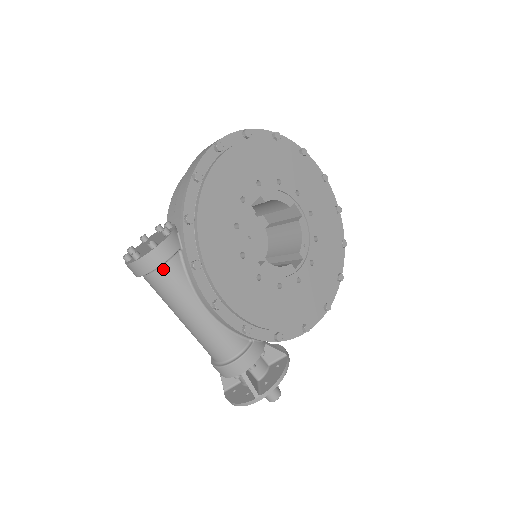
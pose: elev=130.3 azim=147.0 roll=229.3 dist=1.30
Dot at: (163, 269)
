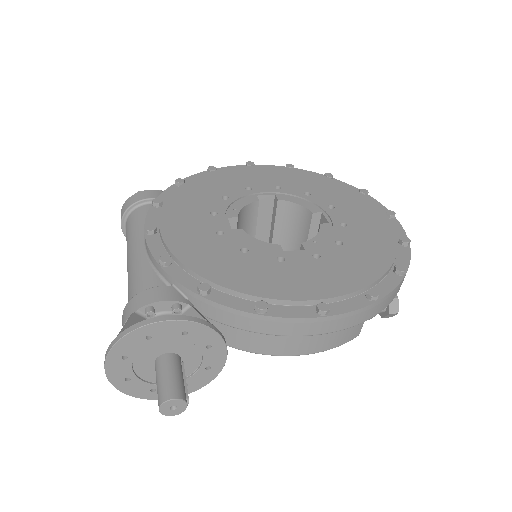
Dot at: (135, 211)
